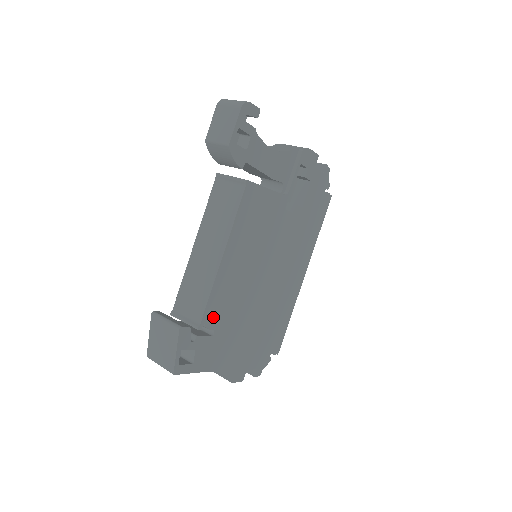
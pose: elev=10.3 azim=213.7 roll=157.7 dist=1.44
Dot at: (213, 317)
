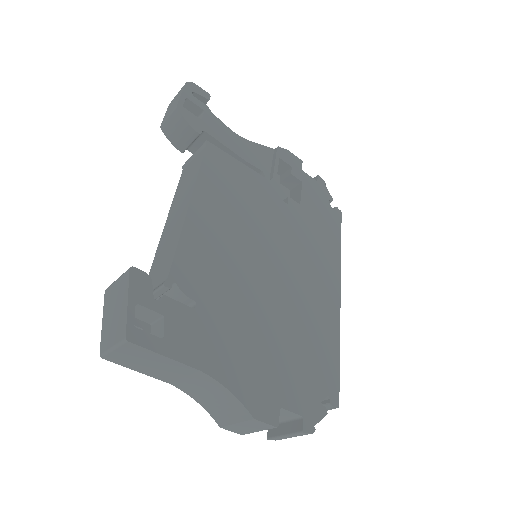
Dot at: (189, 280)
